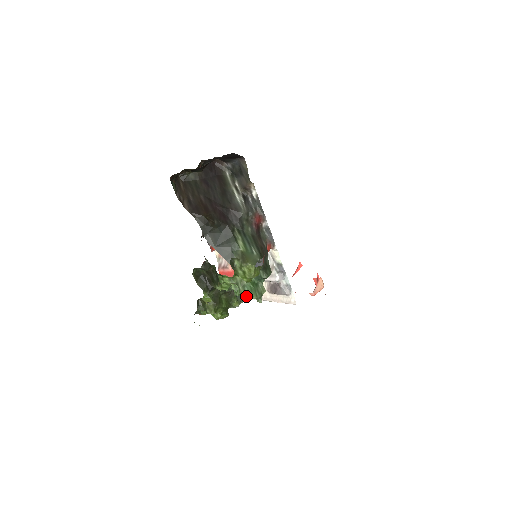
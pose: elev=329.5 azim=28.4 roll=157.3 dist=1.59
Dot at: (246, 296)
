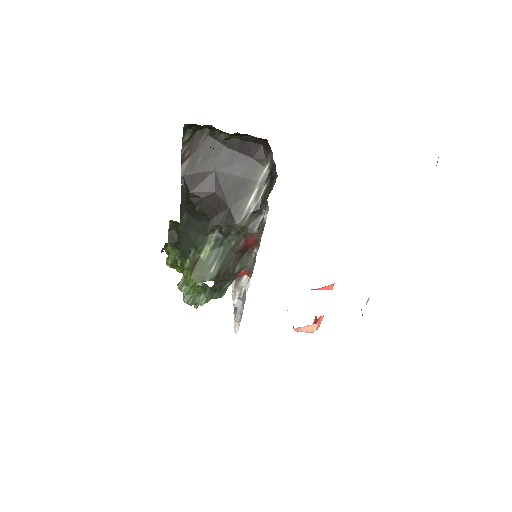
Dot at: occluded
